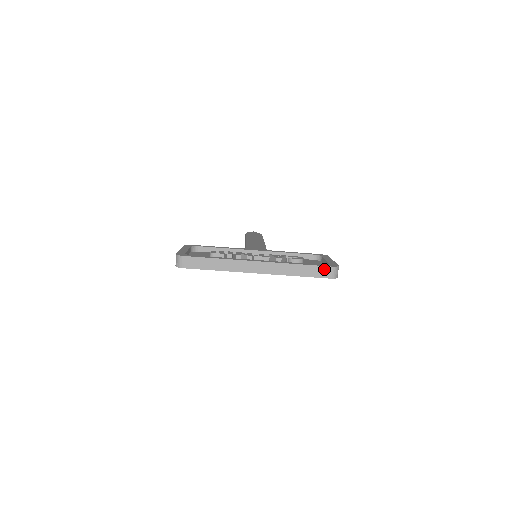
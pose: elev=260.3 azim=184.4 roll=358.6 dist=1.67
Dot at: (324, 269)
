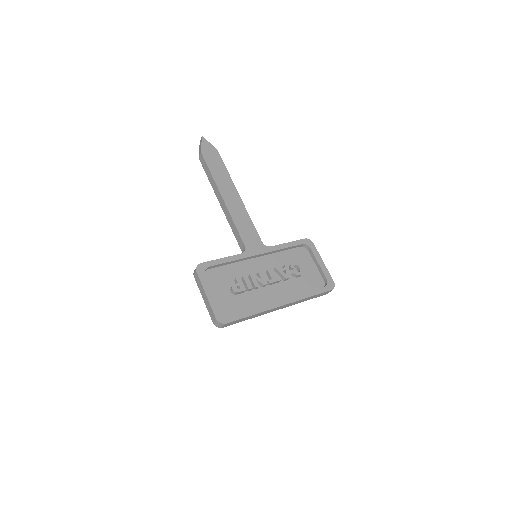
Dot at: (326, 292)
